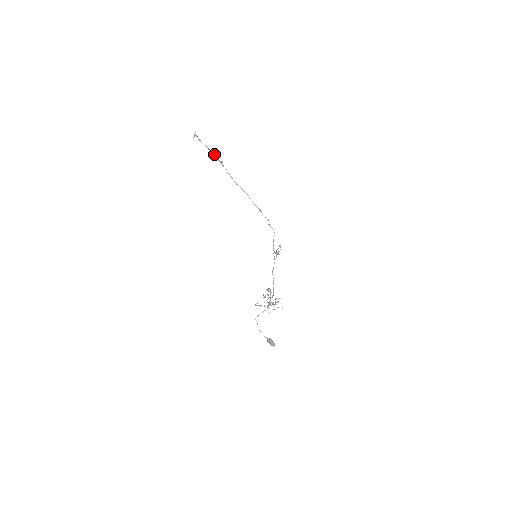
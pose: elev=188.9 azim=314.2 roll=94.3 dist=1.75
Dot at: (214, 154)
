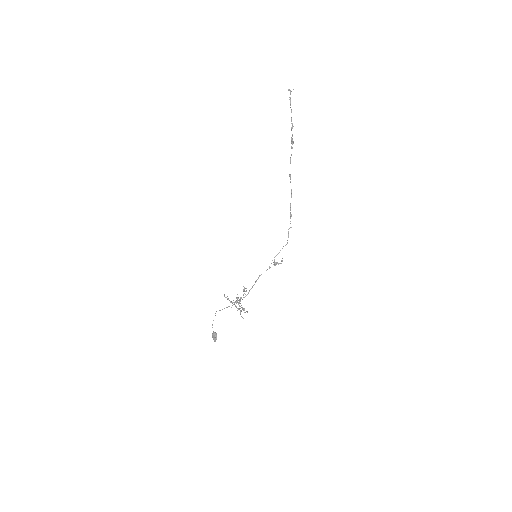
Dot at: occluded
